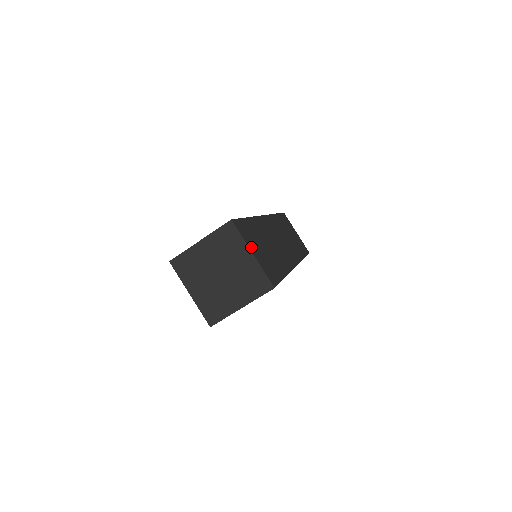
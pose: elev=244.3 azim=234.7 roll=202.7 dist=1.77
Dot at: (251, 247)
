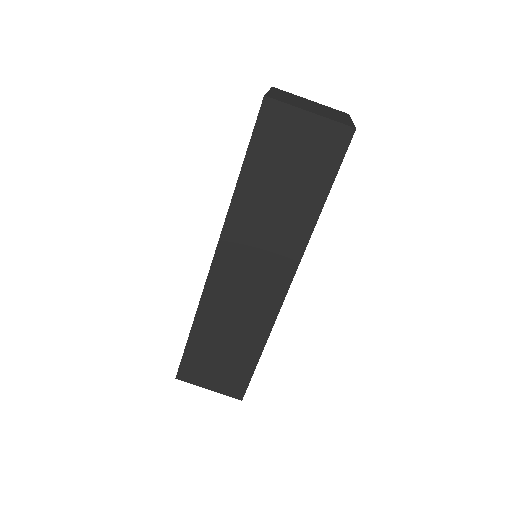
Dot at: occluded
